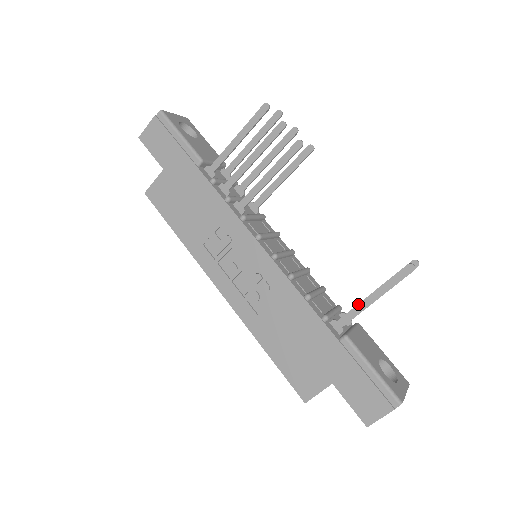
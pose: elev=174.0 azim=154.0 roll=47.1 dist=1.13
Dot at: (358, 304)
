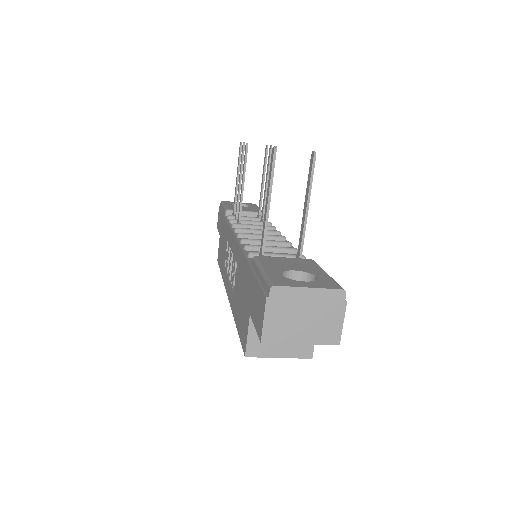
Dot at: (263, 222)
